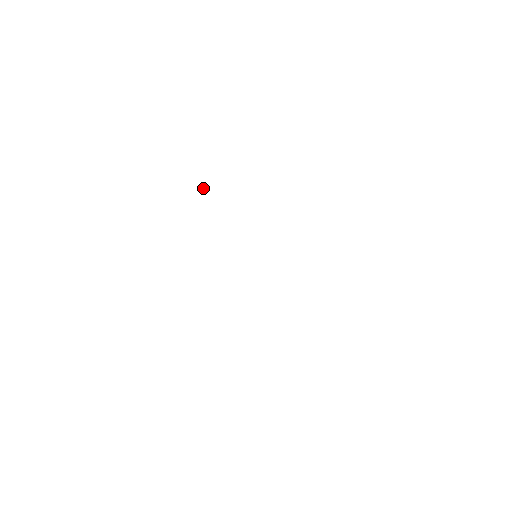
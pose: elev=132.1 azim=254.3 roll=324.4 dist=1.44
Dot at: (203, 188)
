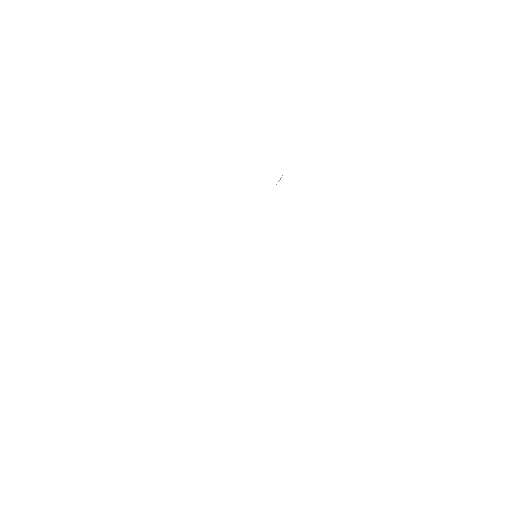
Dot at: (281, 177)
